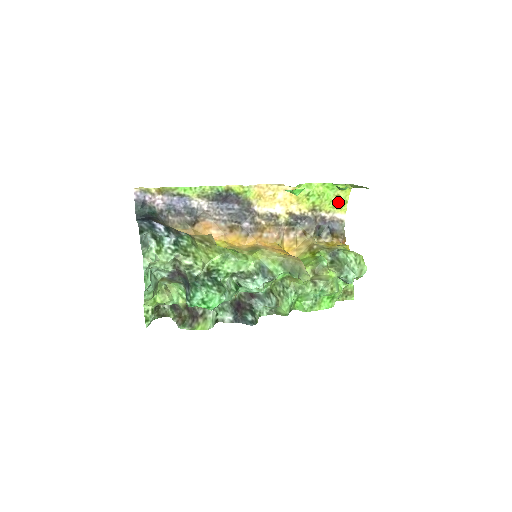
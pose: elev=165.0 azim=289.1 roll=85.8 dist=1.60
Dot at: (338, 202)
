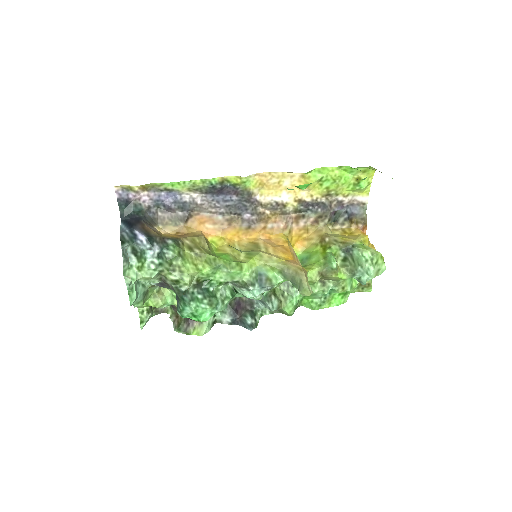
Dot at: (358, 185)
